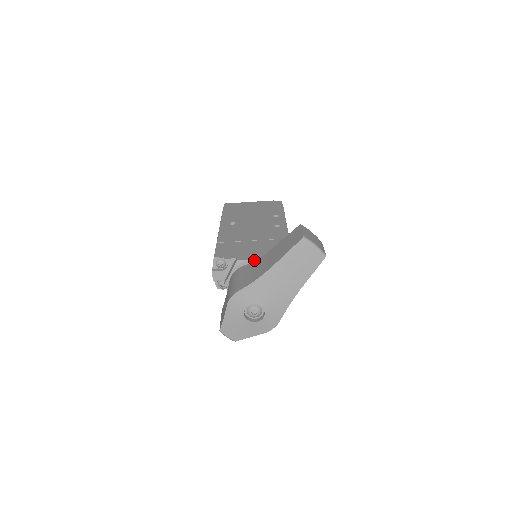
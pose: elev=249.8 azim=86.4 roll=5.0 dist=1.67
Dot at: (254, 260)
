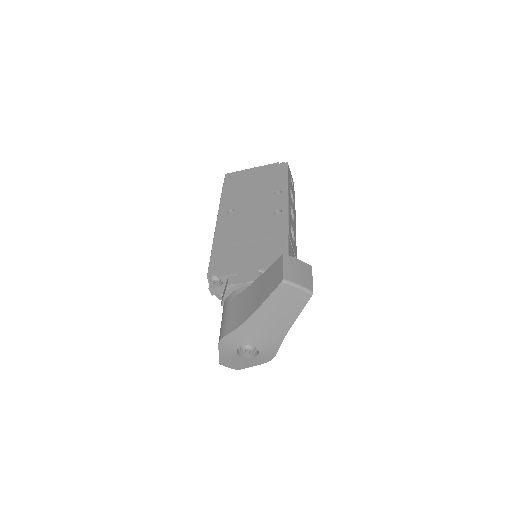
Dot at: (245, 283)
